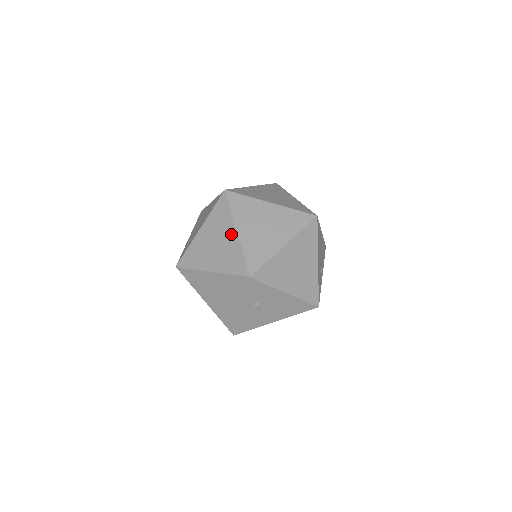
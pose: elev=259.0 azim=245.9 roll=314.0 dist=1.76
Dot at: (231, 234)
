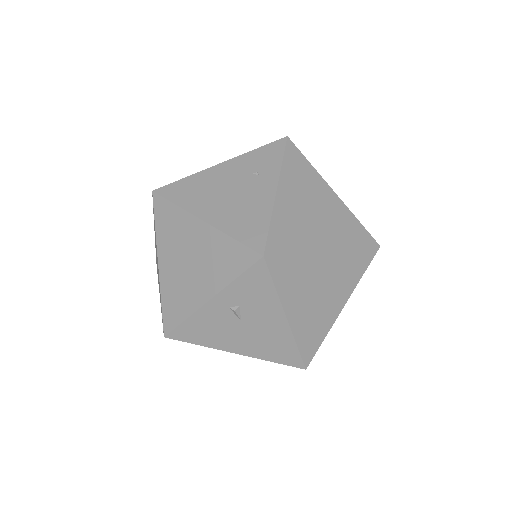
Dot at: (266, 189)
